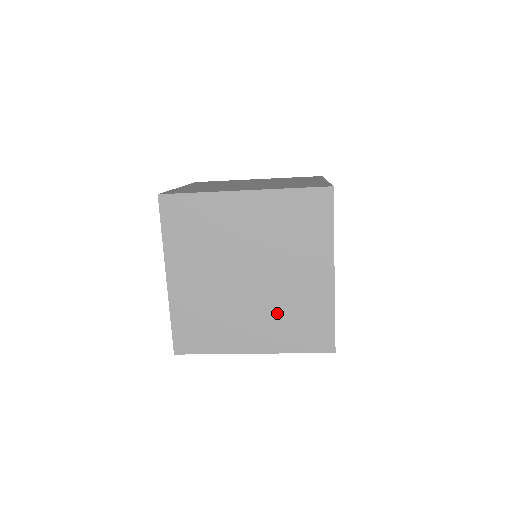
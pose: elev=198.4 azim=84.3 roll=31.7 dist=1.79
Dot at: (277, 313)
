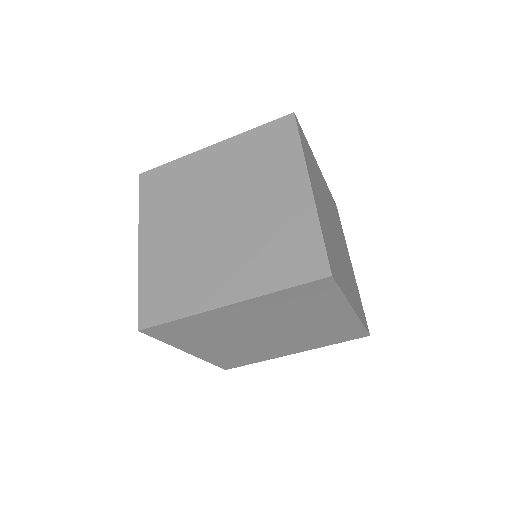
Dot at: (253, 247)
